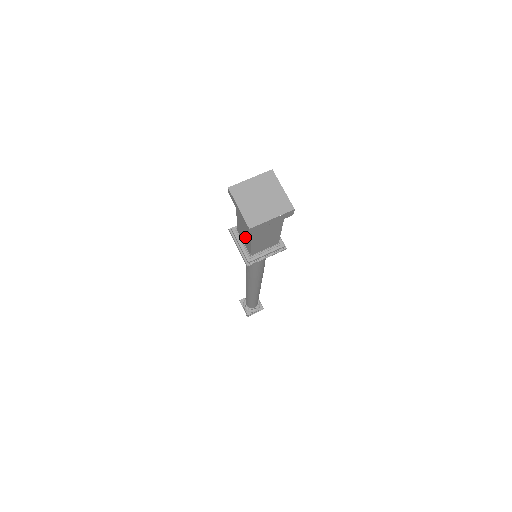
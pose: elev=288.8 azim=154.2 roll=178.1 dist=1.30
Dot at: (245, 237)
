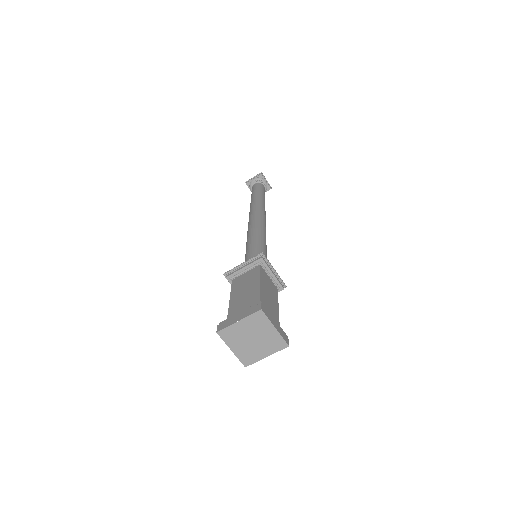
Dot at: occluded
